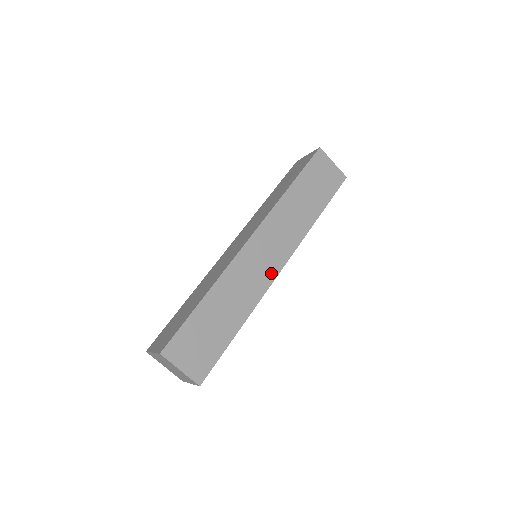
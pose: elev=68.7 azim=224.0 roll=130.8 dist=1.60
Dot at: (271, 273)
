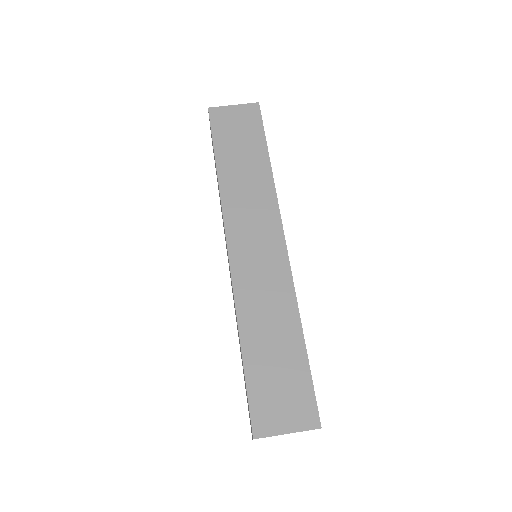
Dot at: (279, 257)
